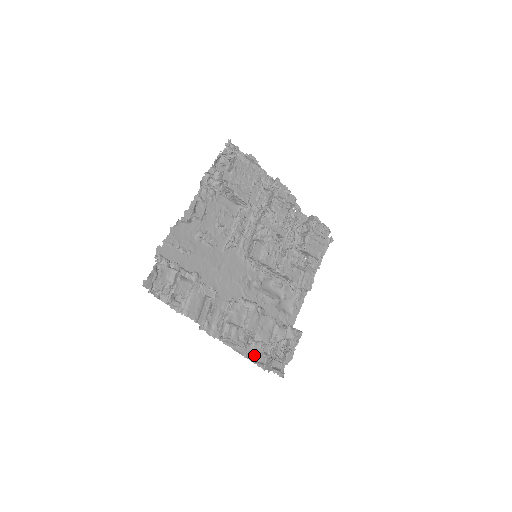
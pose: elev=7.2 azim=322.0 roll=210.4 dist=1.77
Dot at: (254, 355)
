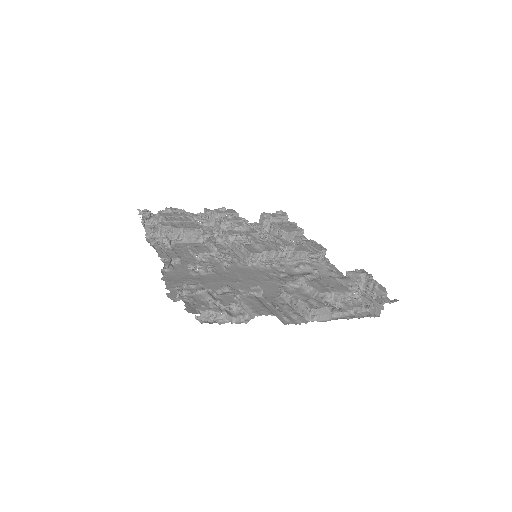
Dot at: (355, 313)
